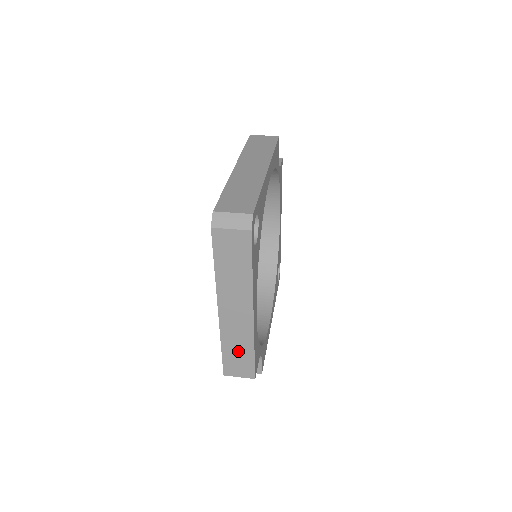
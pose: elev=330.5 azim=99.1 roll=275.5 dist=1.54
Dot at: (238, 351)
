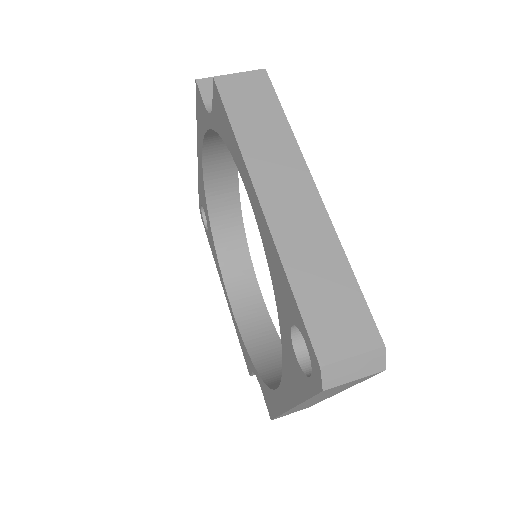
Dot at: (299, 409)
